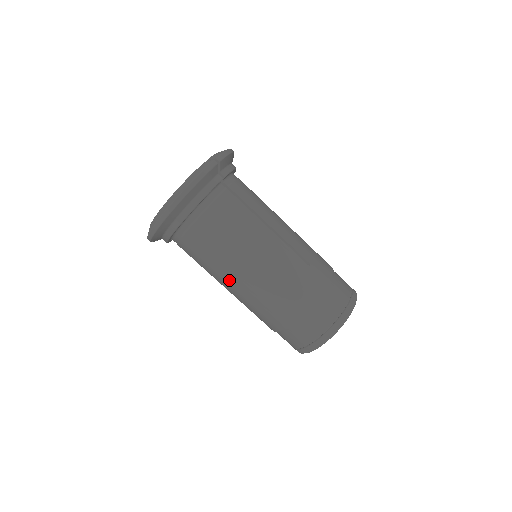
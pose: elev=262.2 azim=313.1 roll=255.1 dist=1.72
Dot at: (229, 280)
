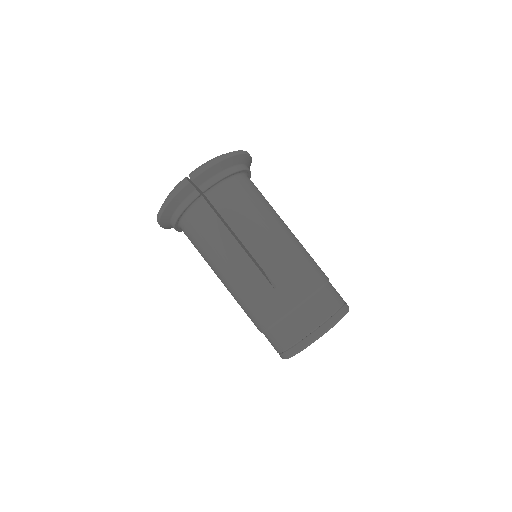
Dot at: occluded
